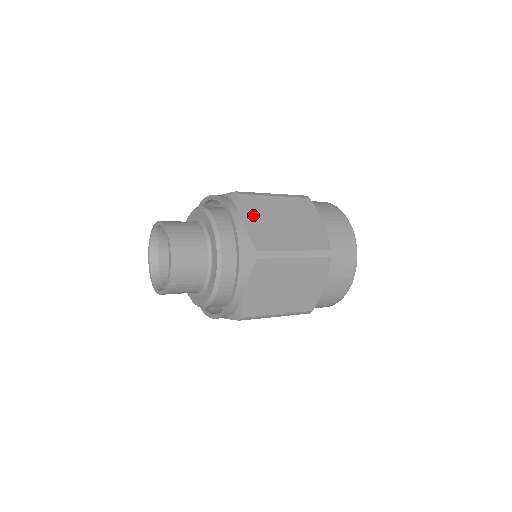
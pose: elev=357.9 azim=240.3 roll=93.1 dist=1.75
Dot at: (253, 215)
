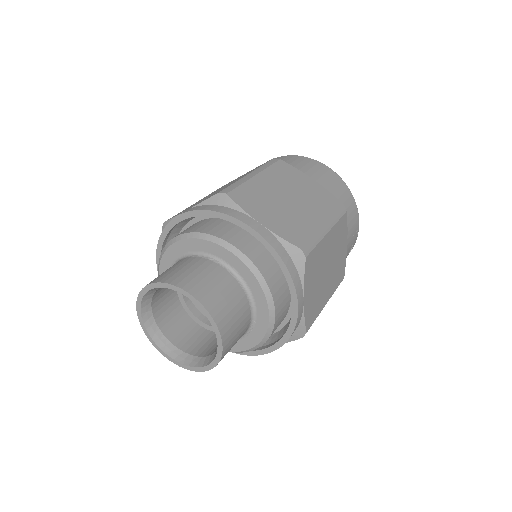
Dot at: (260, 210)
